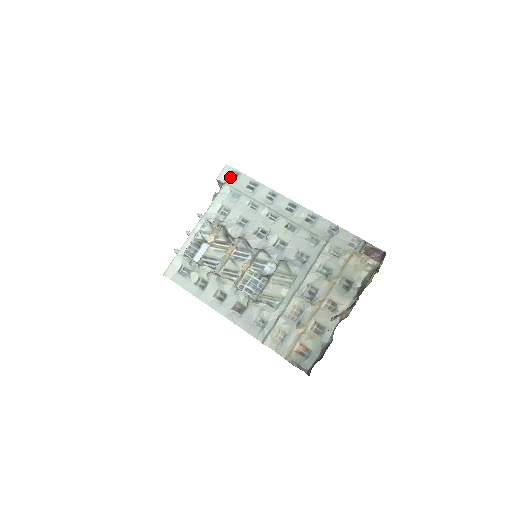
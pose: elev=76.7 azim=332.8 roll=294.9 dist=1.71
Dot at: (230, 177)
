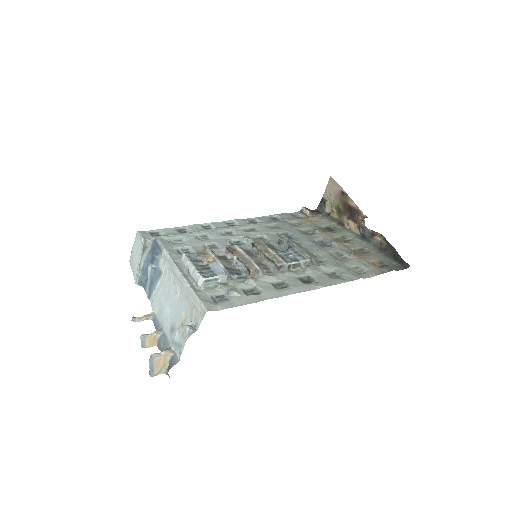
Dot at: (153, 236)
